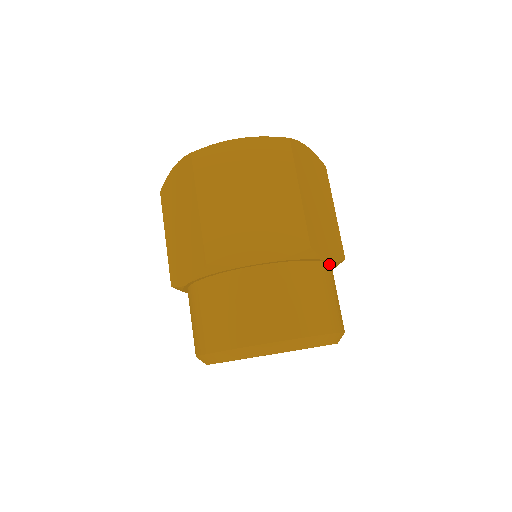
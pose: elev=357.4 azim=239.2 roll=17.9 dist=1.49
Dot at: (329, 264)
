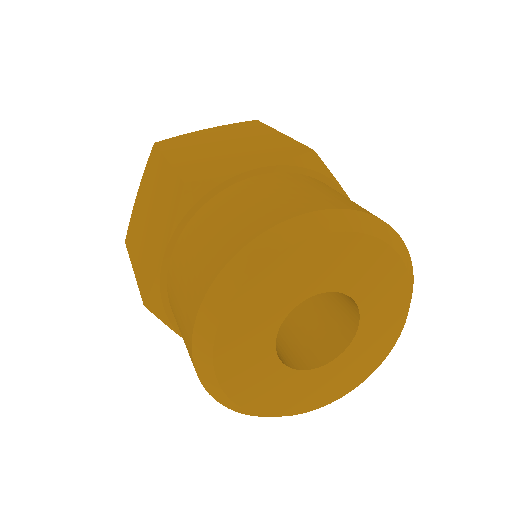
Dot at: occluded
